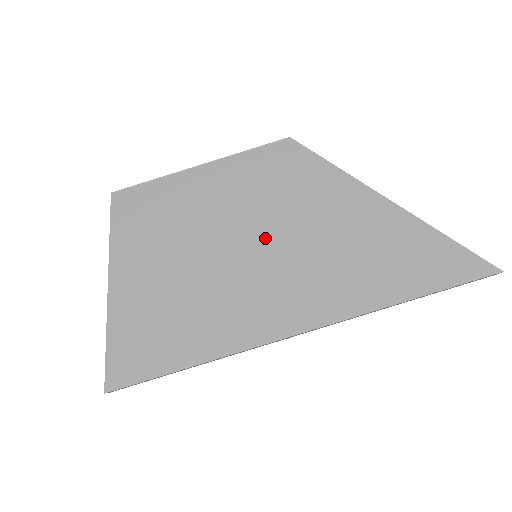
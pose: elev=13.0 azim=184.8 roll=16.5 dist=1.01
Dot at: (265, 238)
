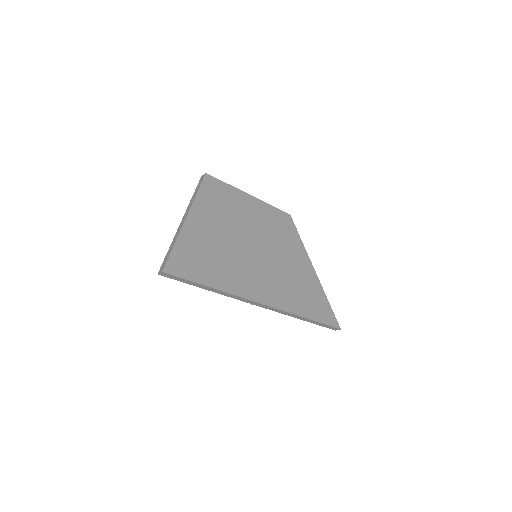
Dot at: (265, 251)
